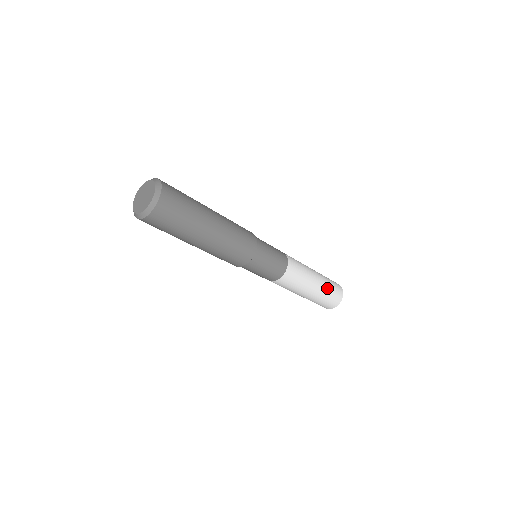
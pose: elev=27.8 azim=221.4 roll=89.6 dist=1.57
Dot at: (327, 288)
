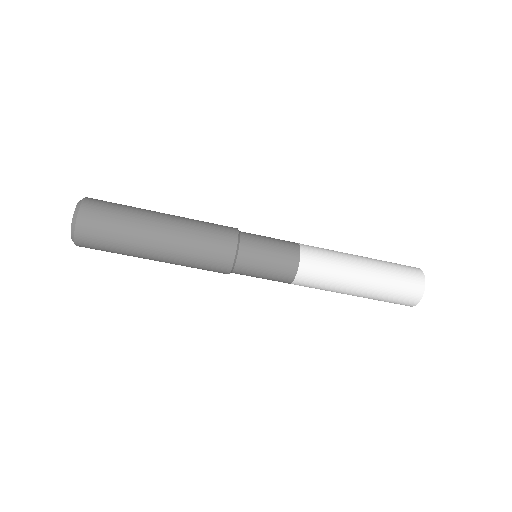
Dot at: (387, 268)
